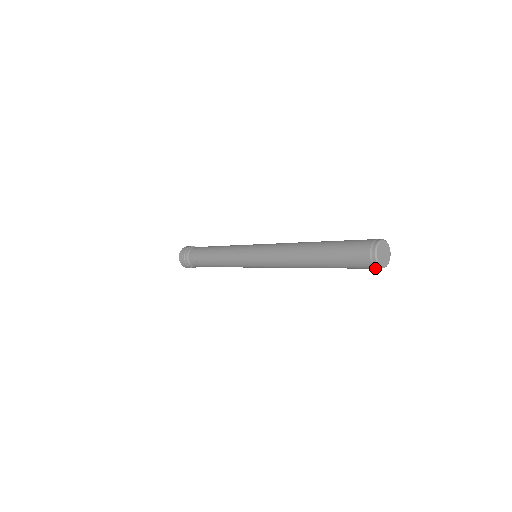
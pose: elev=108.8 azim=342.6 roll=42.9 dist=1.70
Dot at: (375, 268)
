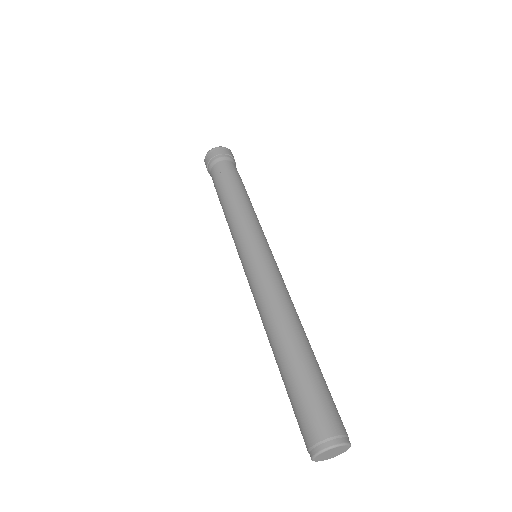
Dot at: occluded
